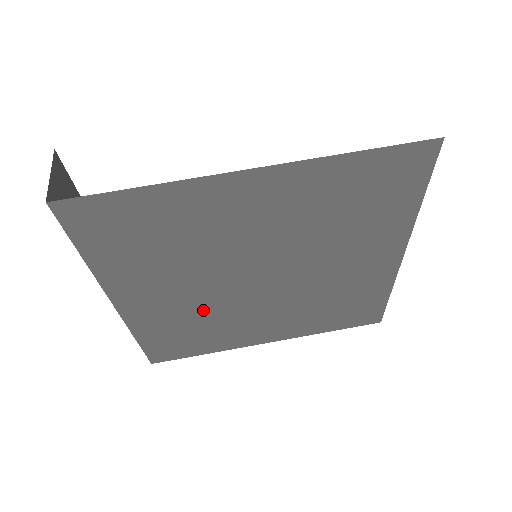
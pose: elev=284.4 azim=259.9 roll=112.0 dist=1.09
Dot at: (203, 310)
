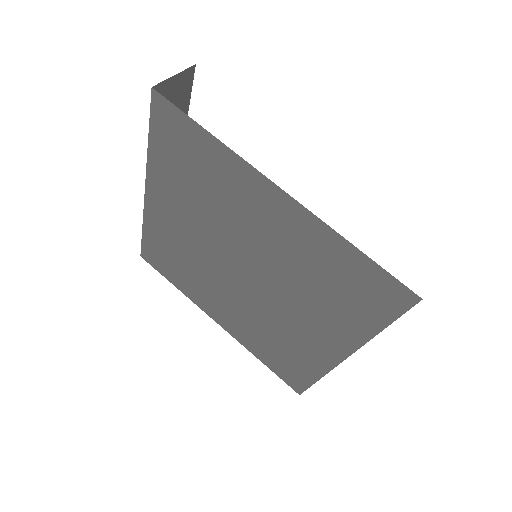
Dot at: (193, 253)
